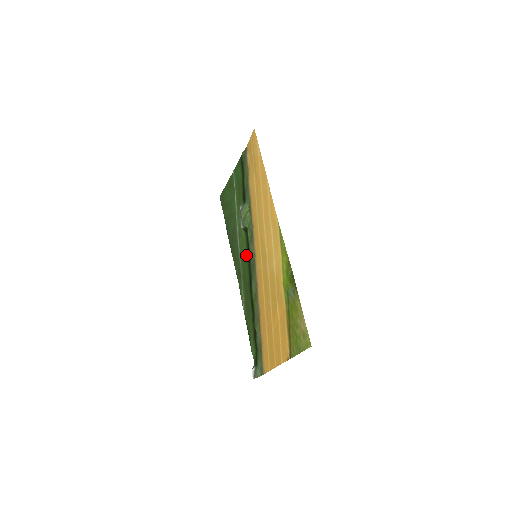
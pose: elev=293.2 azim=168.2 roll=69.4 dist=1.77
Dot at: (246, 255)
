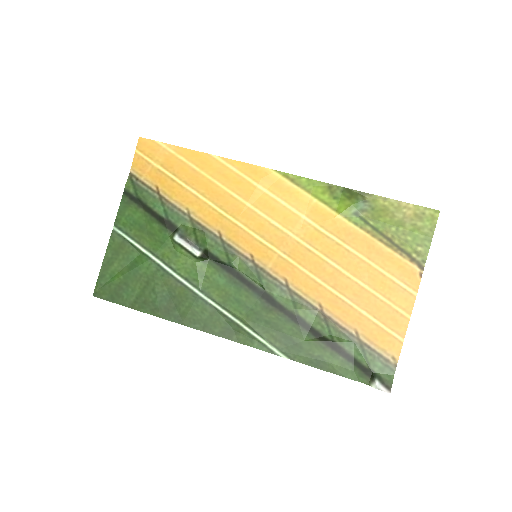
Dot at: (231, 283)
